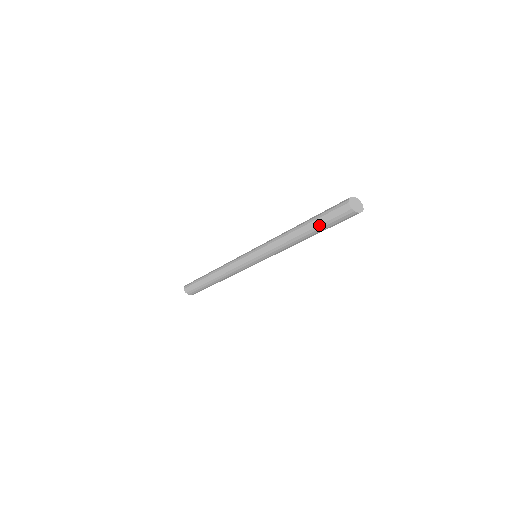
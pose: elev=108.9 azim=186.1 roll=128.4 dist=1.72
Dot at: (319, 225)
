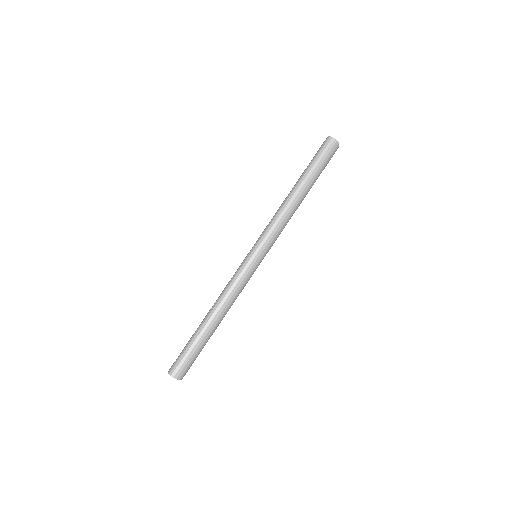
Dot at: (316, 172)
